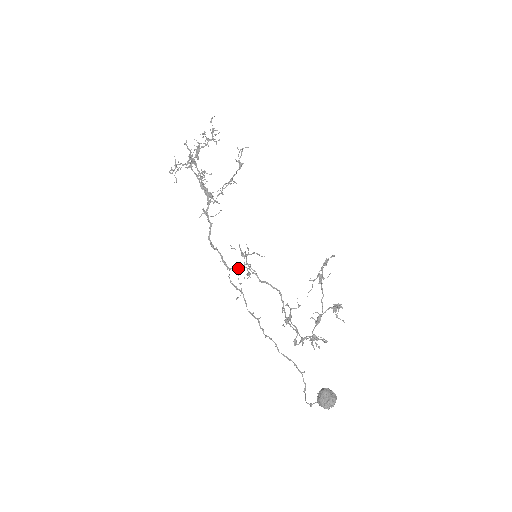
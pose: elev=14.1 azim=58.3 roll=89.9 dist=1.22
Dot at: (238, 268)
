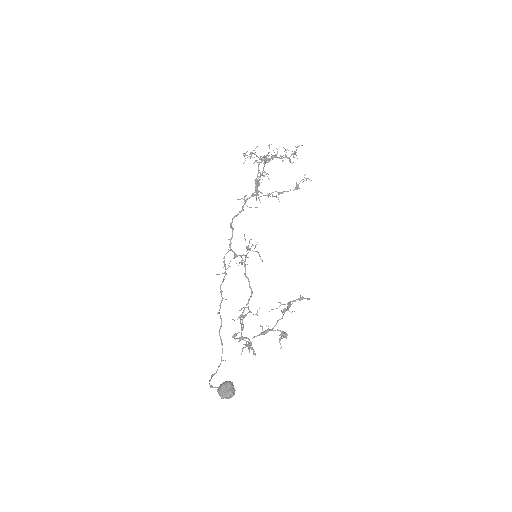
Dot at: occluded
